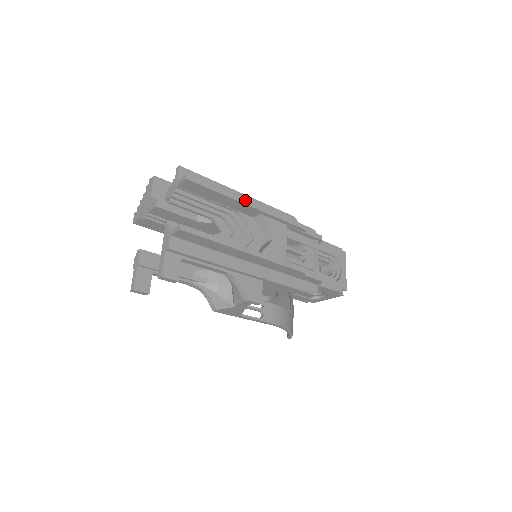
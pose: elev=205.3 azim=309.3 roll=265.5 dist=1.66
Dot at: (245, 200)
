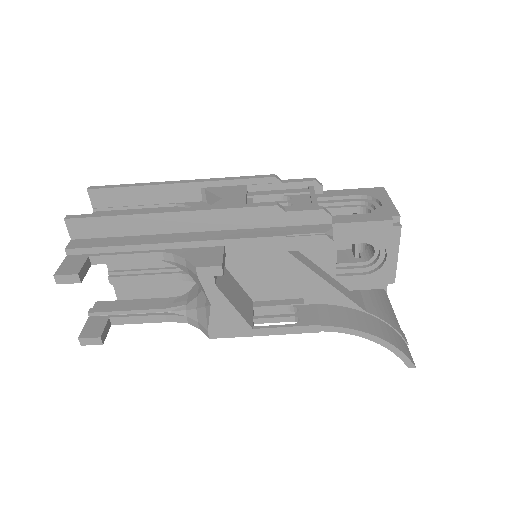
Dot at: (170, 182)
